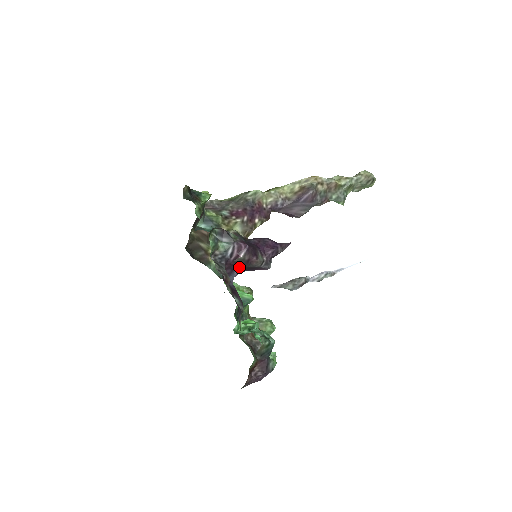
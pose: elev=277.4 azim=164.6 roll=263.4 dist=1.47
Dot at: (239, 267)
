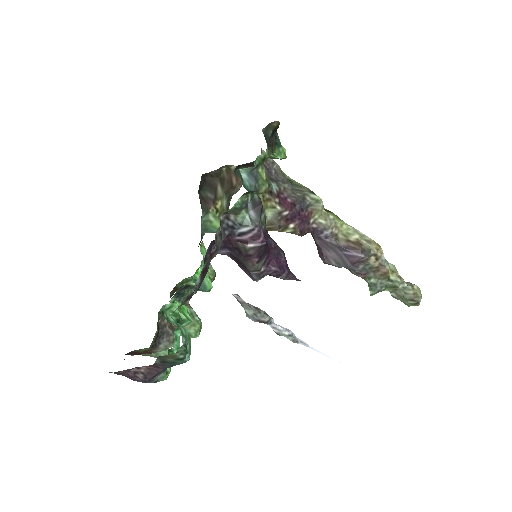
Dot at: (233, 251)
